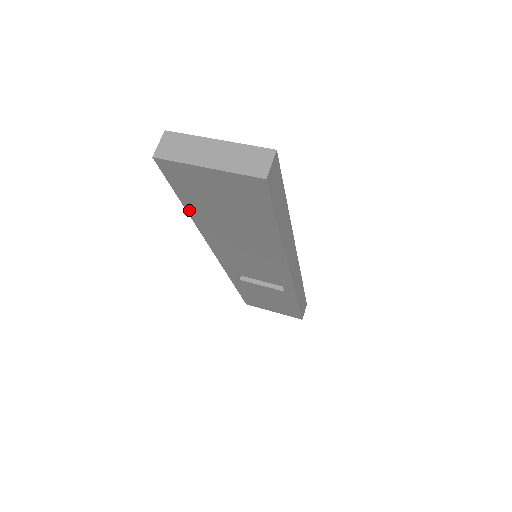
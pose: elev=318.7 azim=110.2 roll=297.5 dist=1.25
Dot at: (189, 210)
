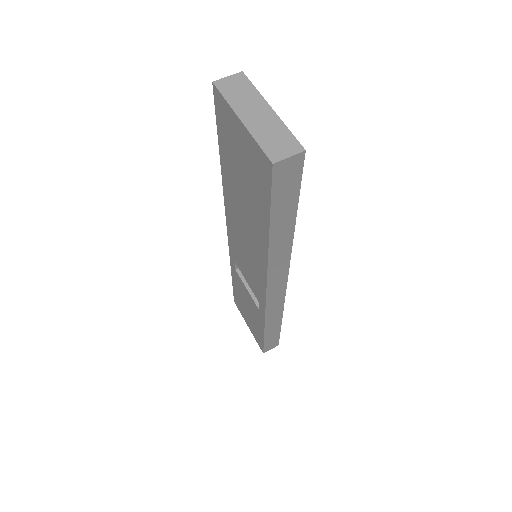
Dot at: (222, 161)
